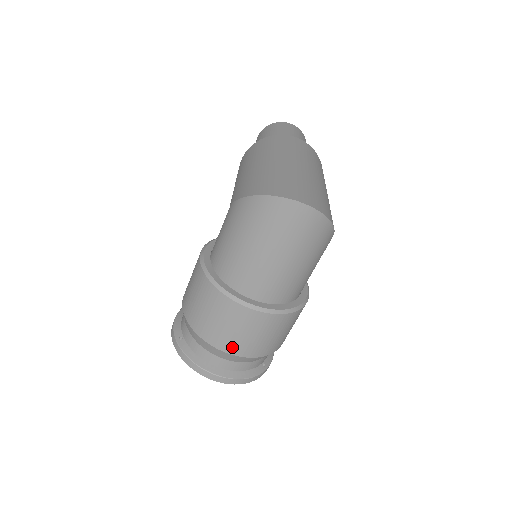
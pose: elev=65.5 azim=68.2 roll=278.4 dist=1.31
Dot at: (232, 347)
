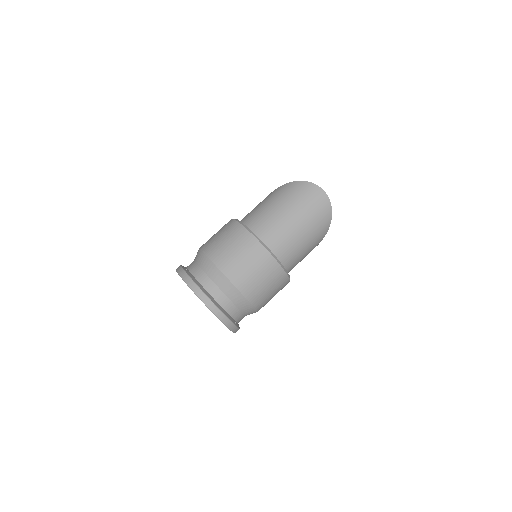
Dot at: (233, 273)
